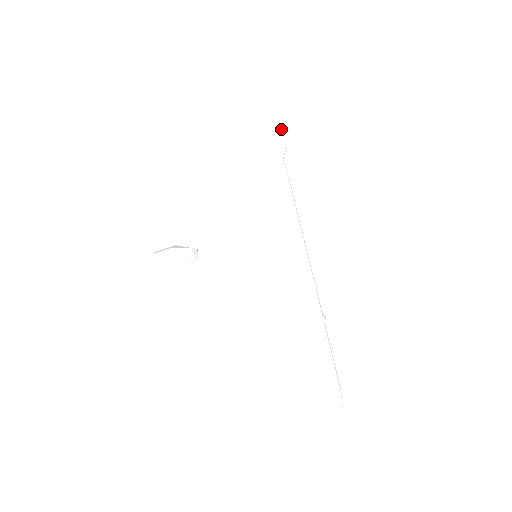
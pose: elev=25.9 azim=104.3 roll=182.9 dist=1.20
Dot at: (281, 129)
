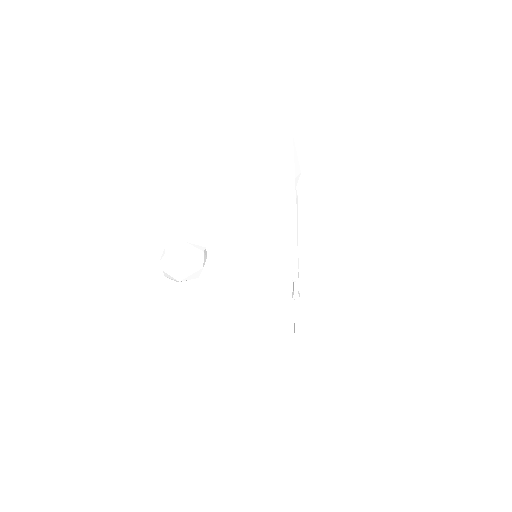
Dot at: (298, 162)
